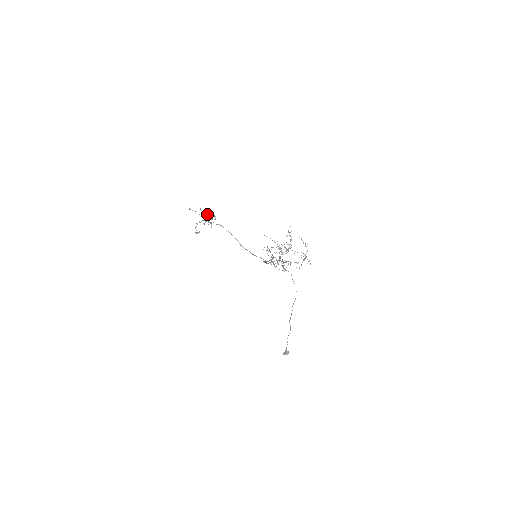
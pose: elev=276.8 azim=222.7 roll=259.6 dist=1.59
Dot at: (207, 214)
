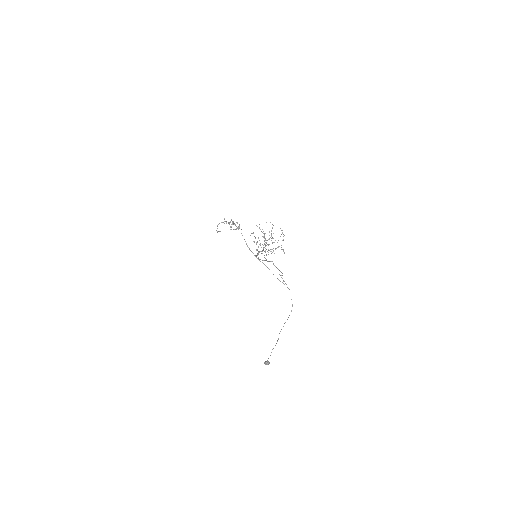
Dot at: (231, 219)
